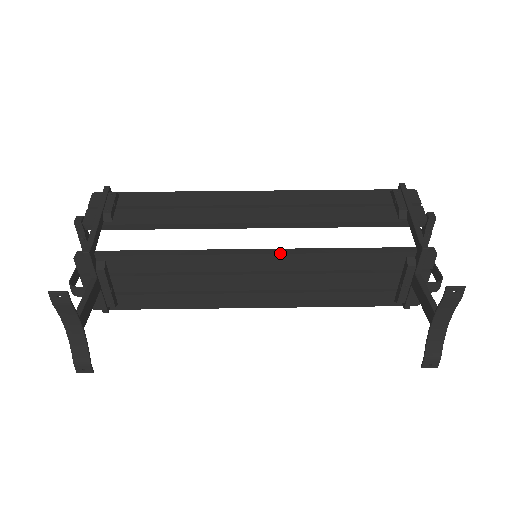
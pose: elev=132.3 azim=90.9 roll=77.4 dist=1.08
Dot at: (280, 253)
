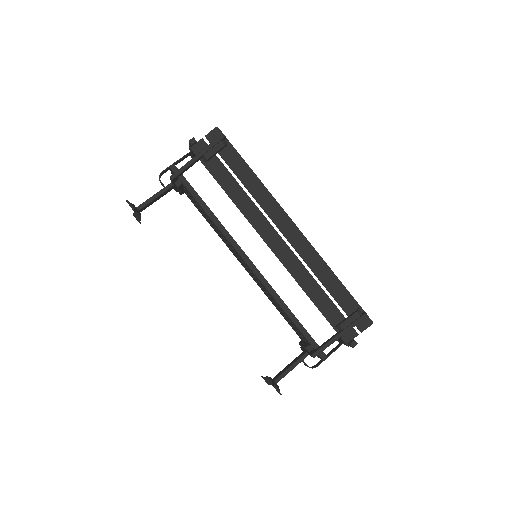
Dot at: (257, 276)
